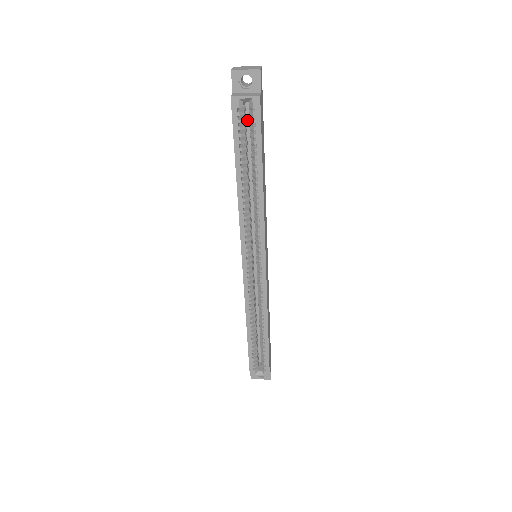
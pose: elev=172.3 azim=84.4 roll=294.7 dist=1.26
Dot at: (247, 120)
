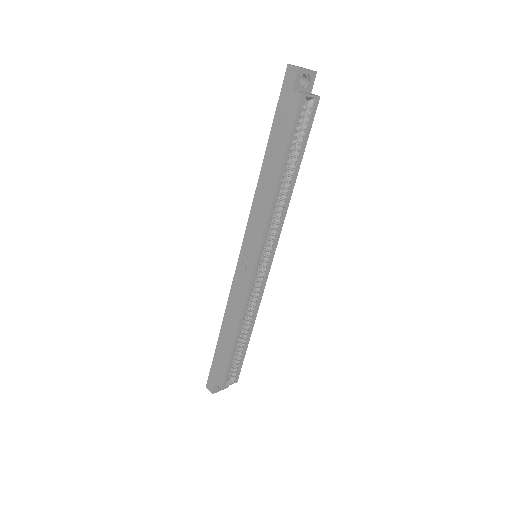
Dot at: occluded
